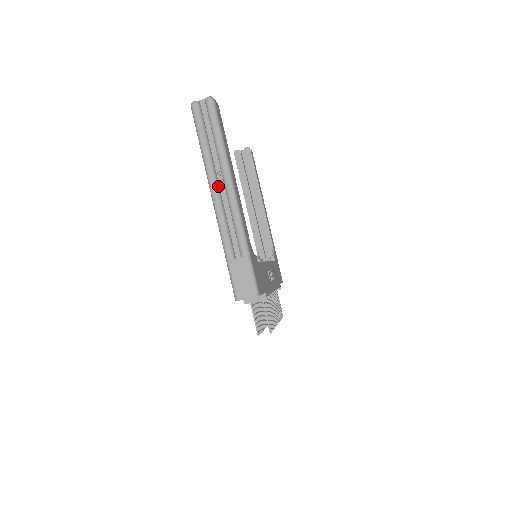
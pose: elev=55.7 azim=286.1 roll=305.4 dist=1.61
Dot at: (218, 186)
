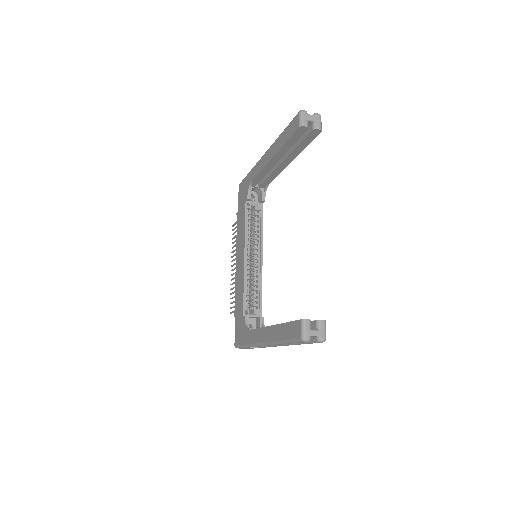
Dot at: occluded
